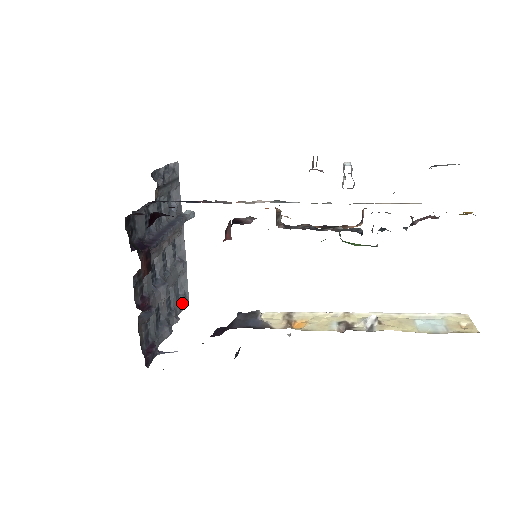
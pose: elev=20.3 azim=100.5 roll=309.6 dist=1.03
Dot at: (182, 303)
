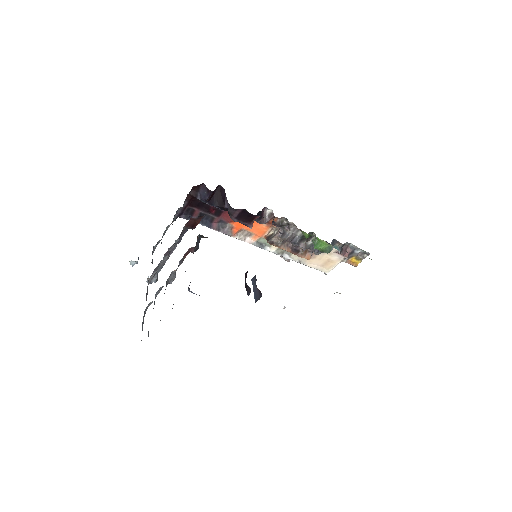
Dot at: occluded
